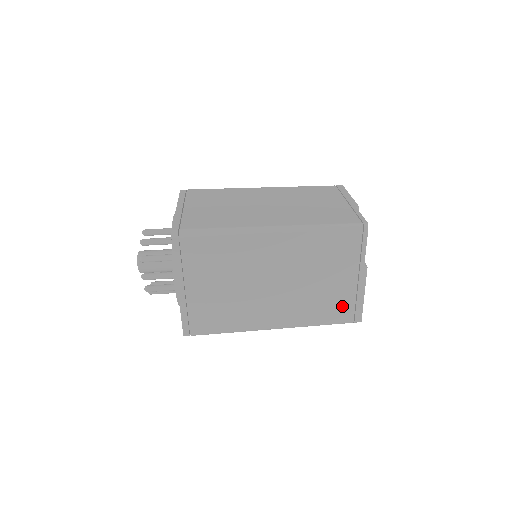
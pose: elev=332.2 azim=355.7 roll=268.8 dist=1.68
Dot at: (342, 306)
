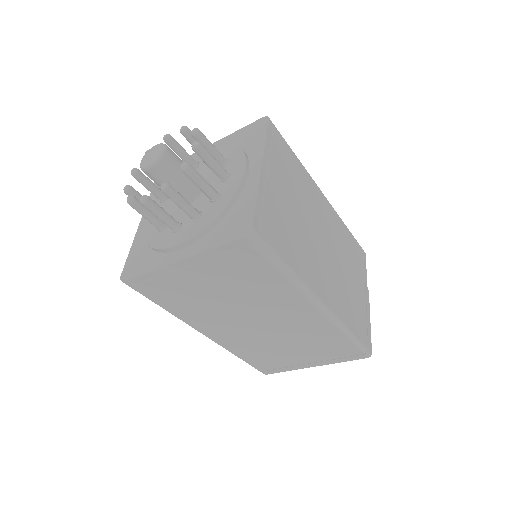
Dot at: (361, 321)
